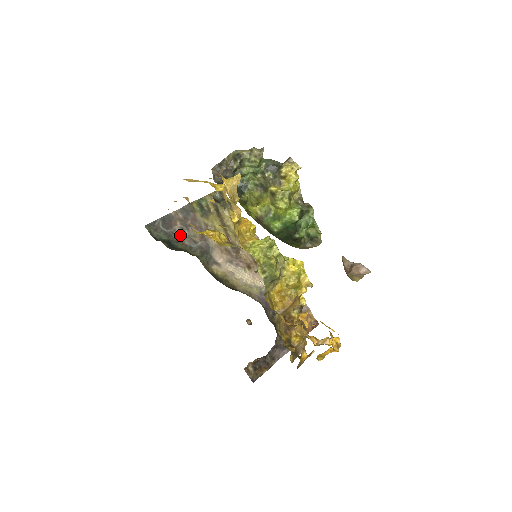
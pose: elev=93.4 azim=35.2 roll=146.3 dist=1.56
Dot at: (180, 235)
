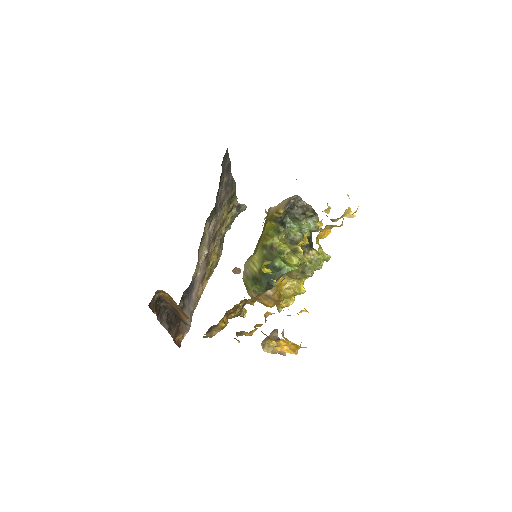
Dot at: (223, 183)
